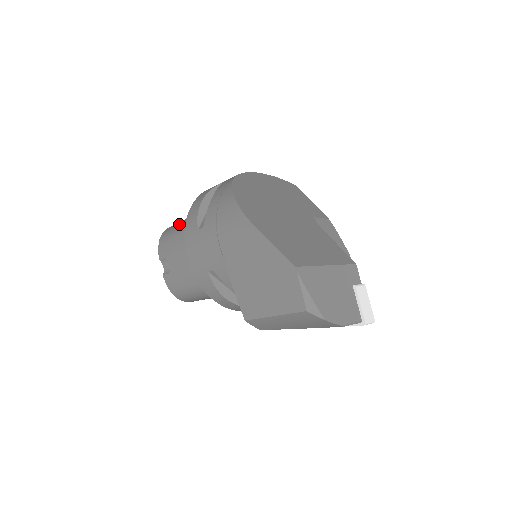
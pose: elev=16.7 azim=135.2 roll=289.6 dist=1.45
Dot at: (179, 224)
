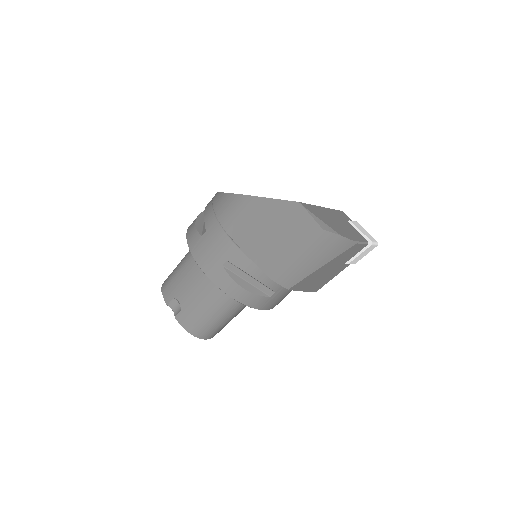
Dot at: (177, 266)
